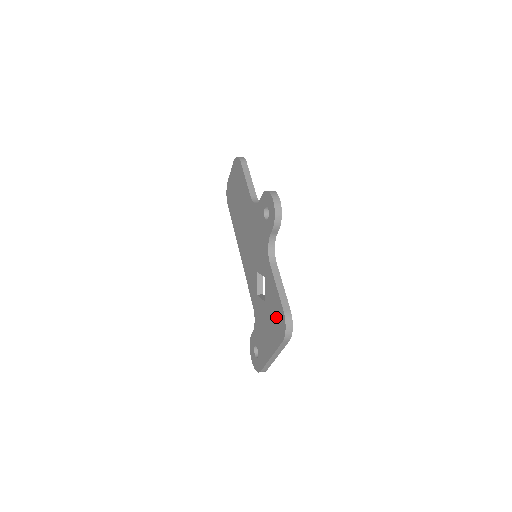
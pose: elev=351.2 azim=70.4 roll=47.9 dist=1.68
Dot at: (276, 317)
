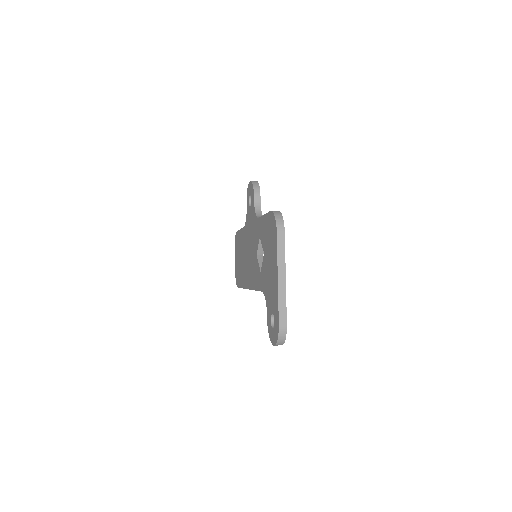
Dot at: (270, 233)
